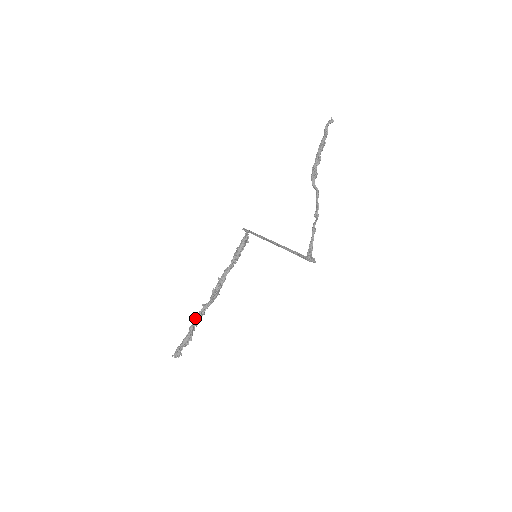
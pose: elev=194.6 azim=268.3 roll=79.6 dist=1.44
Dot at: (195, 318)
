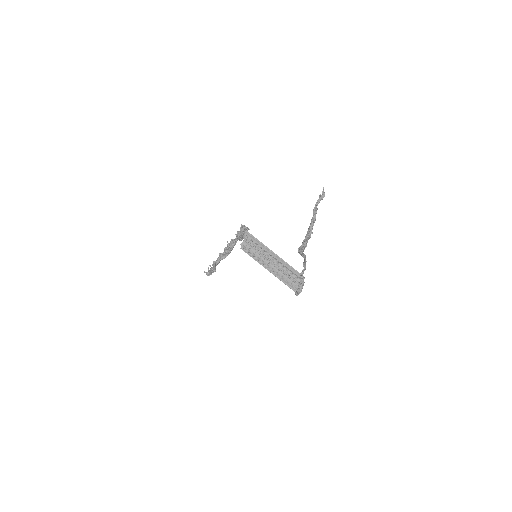
Dot at: (215, 264)
